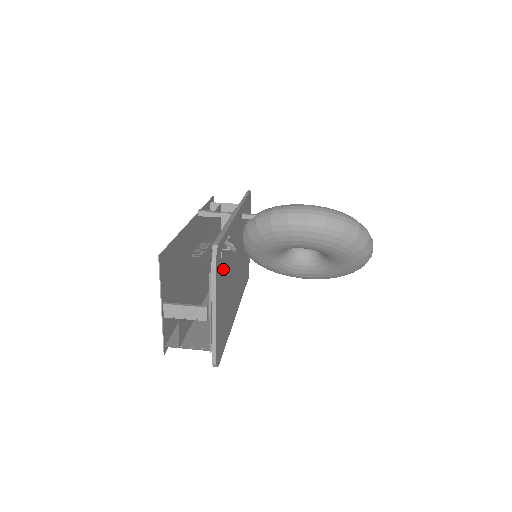
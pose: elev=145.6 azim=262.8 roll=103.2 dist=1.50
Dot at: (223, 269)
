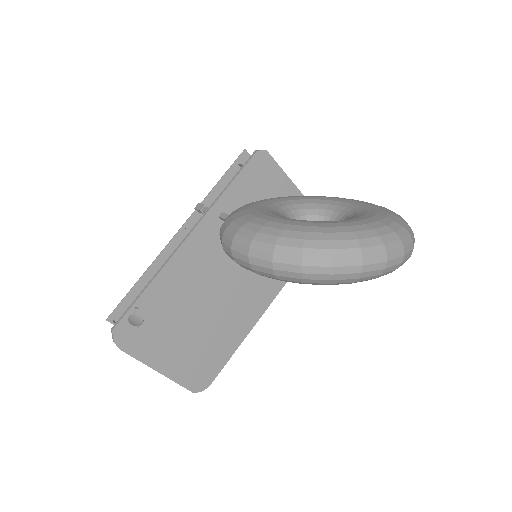
Dot at: (158, 326)
